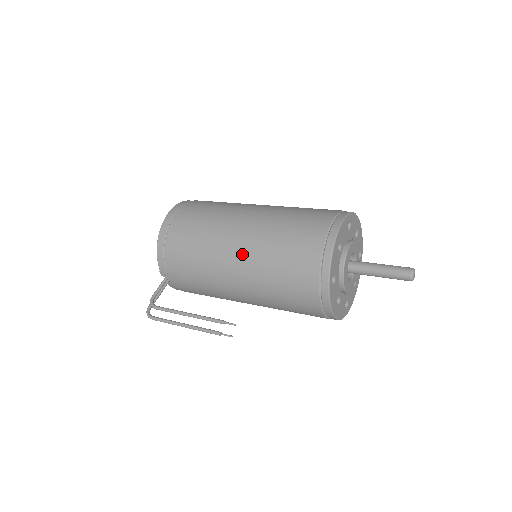
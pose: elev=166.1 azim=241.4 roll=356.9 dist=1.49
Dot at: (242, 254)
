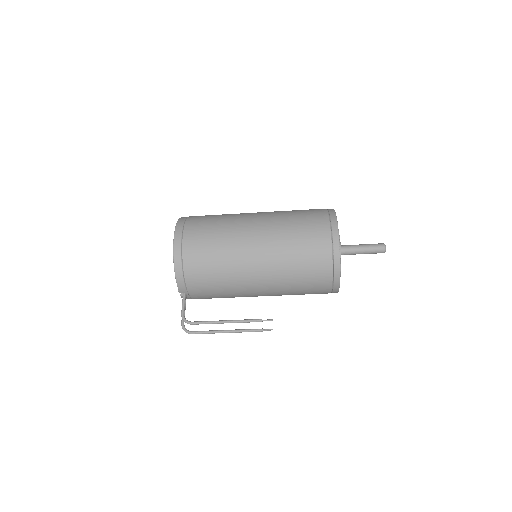
Dot at: (264, 263)
